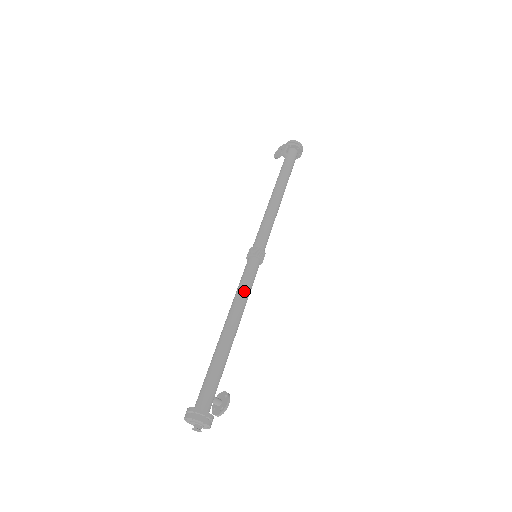
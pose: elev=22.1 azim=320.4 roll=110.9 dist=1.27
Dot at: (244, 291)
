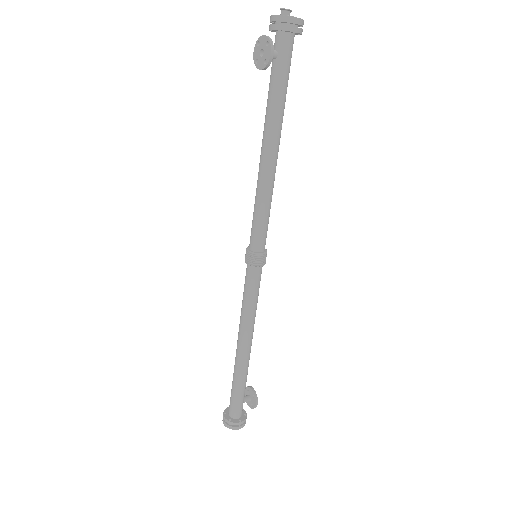
Dot at: (250, 310)
